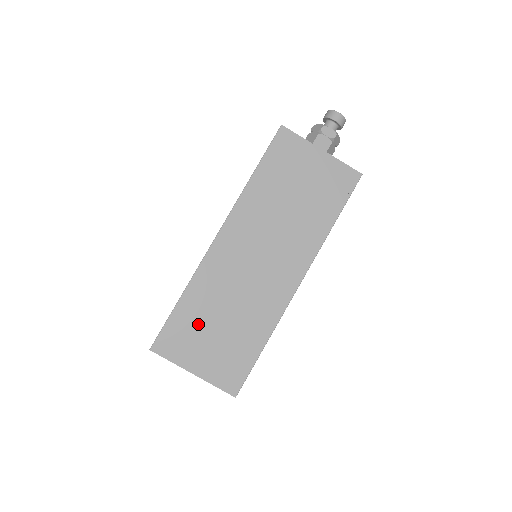
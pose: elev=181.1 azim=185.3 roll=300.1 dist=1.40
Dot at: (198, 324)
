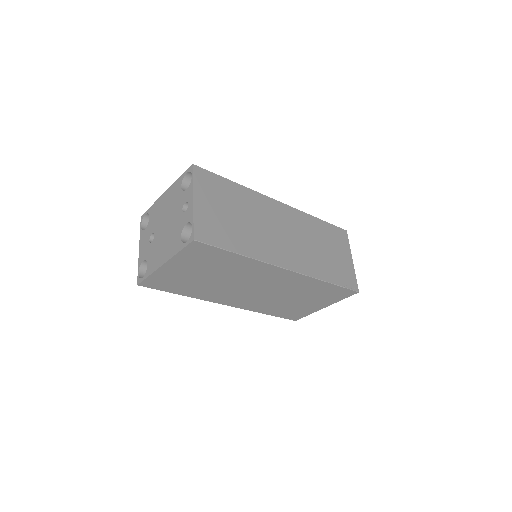
Dot at: (227, 198)
